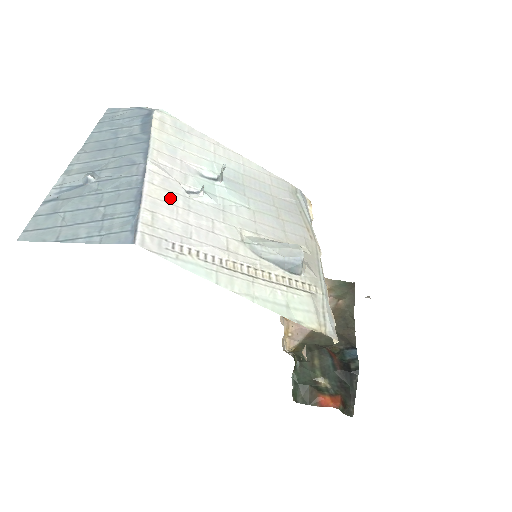
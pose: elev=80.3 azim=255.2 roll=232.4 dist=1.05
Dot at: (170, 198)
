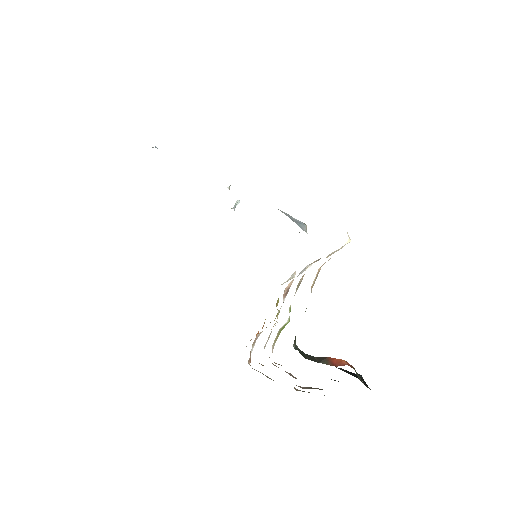
Dot at: occluded
